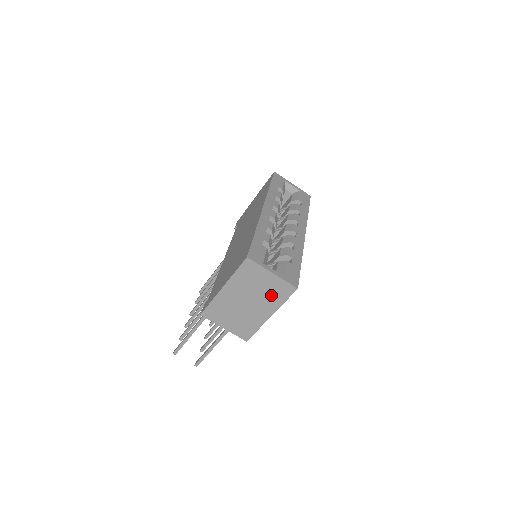
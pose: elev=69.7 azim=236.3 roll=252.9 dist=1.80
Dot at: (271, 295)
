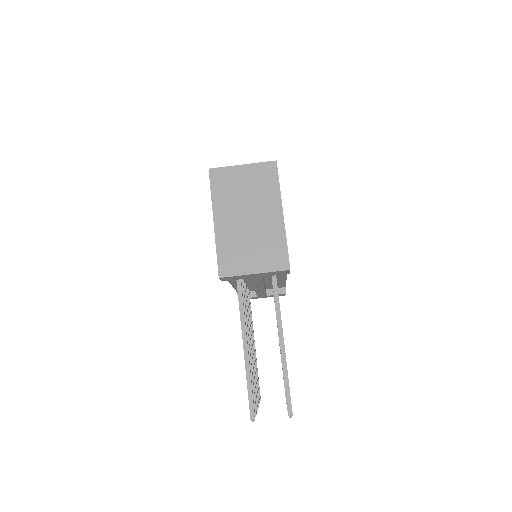
Dot at: (261, 189)
